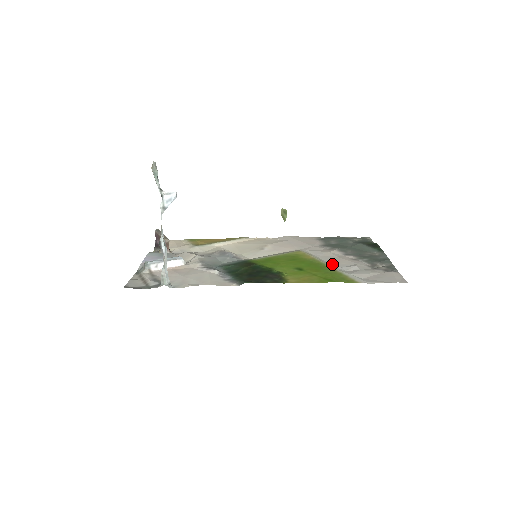
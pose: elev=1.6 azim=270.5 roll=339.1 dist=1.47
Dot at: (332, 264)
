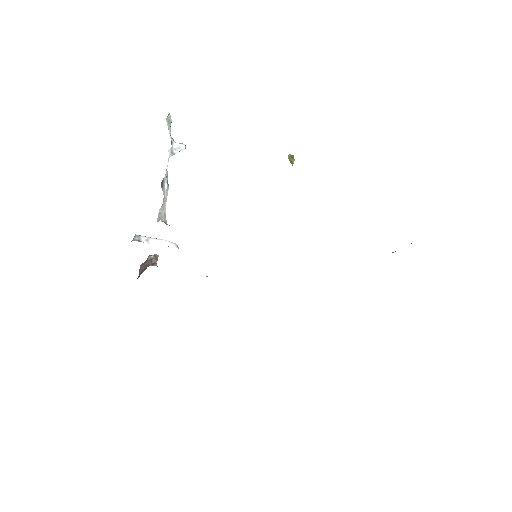
Dot at: occluded
